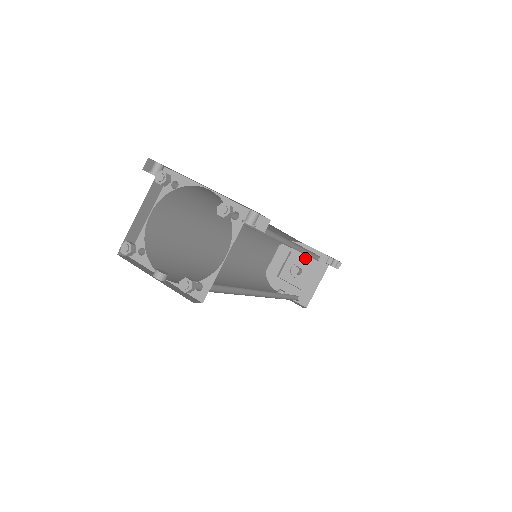
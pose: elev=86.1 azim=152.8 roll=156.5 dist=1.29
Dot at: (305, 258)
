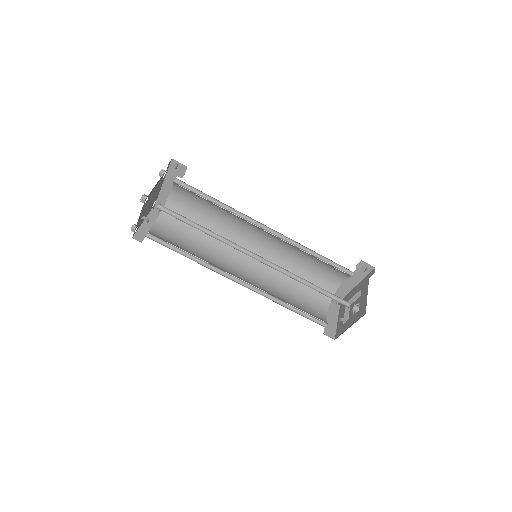
Dot at: (355, 294)
